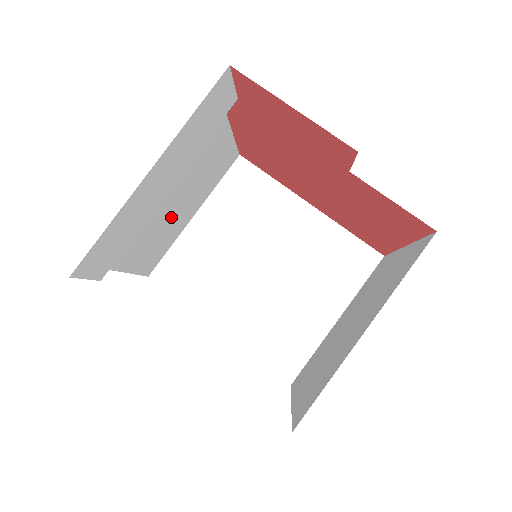
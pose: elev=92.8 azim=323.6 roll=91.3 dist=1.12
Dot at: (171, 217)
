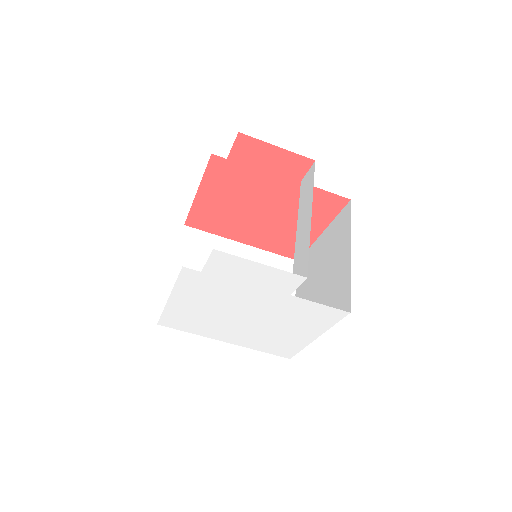
Dot at: occluded
